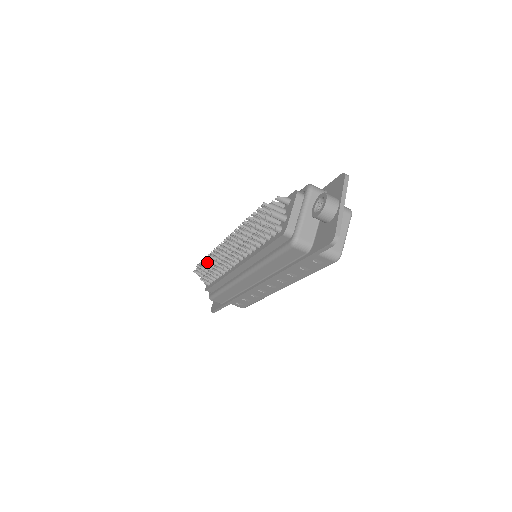
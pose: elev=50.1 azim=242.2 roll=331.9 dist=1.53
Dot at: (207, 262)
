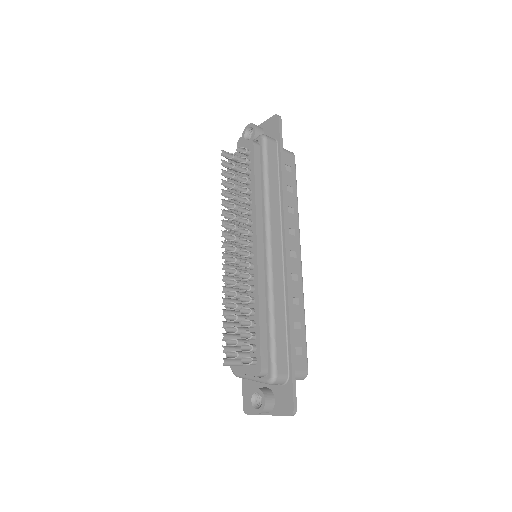
Dot at: (225, 191)
